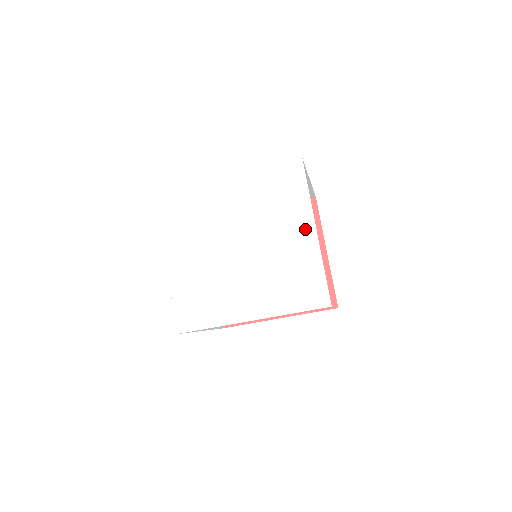
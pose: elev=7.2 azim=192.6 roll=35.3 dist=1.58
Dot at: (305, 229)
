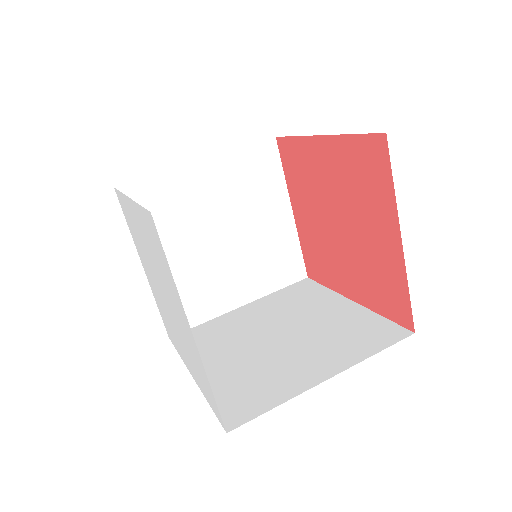
Dot at: (186, 322)
